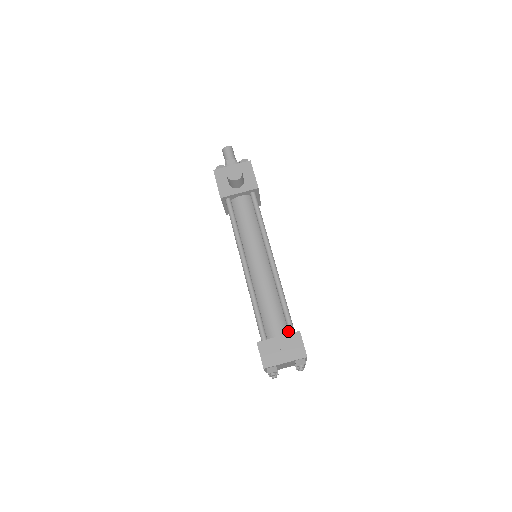
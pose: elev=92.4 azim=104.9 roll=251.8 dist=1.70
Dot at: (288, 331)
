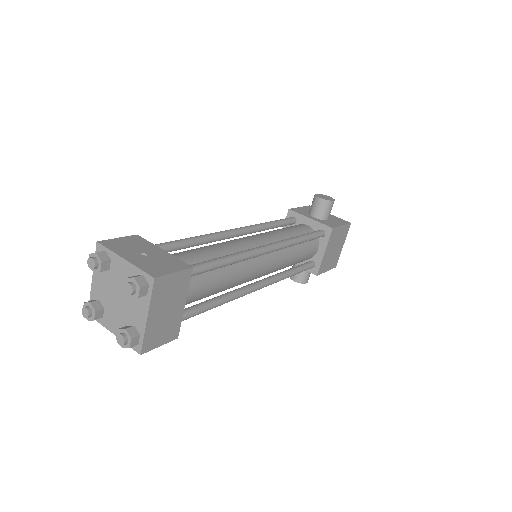
Dot at: occluded
